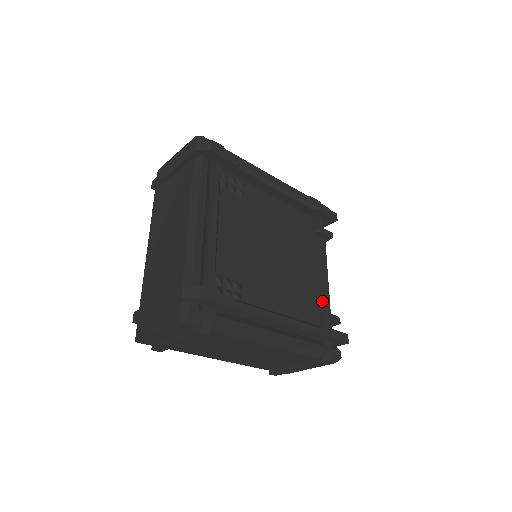
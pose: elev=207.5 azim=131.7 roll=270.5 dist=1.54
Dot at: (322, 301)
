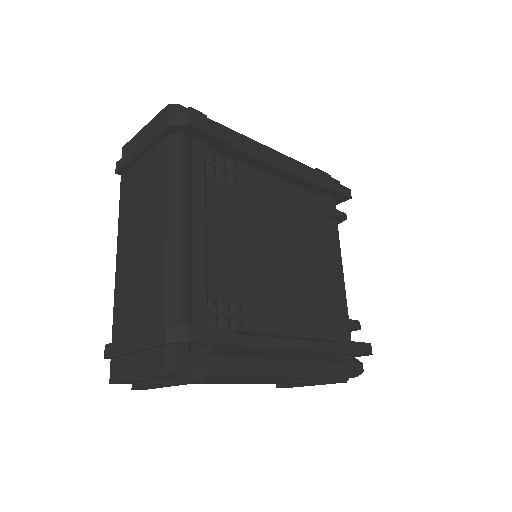
Dot at: (338, 303)
